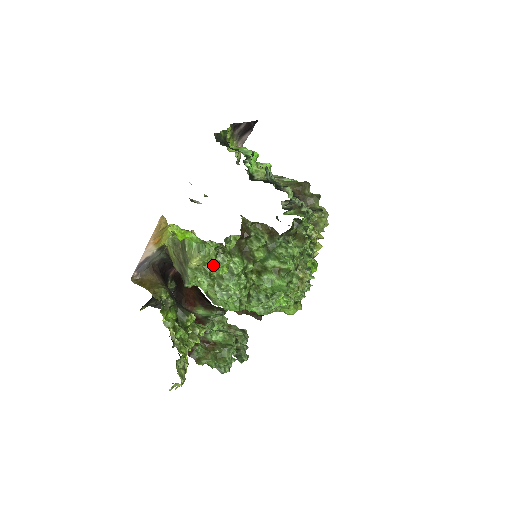
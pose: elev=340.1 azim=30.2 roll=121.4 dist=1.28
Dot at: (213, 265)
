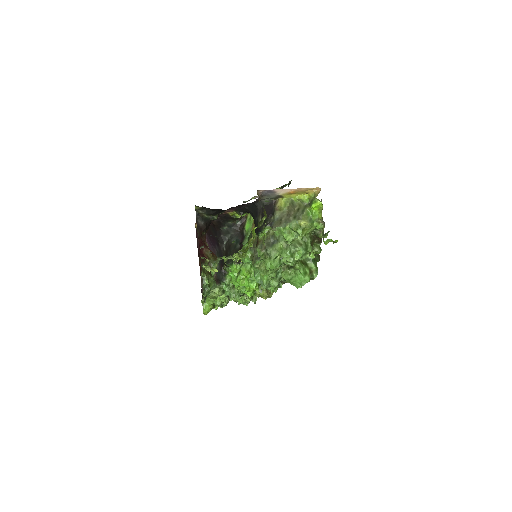
Dot at: (304, 234)
